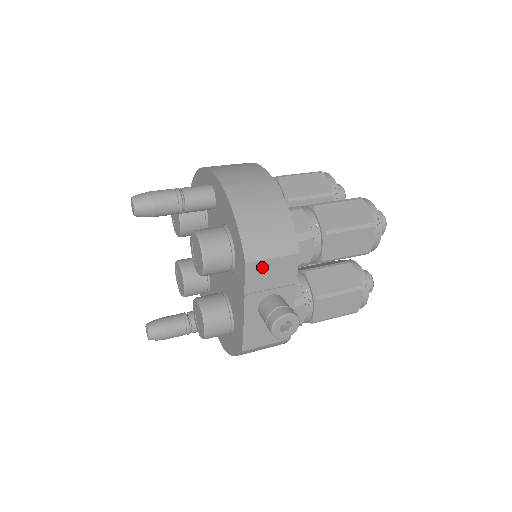
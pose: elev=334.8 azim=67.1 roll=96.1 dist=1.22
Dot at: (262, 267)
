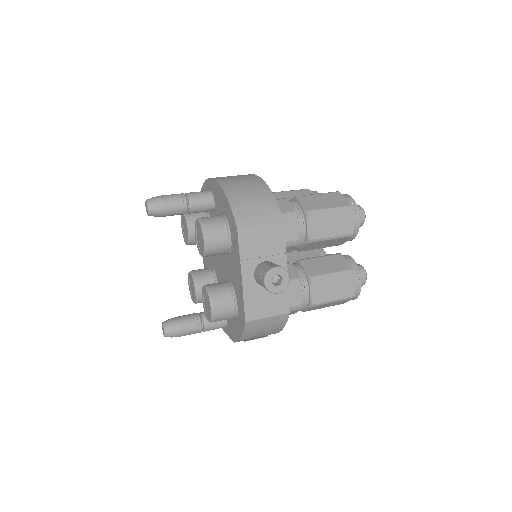
Dot at: (253, 234)
